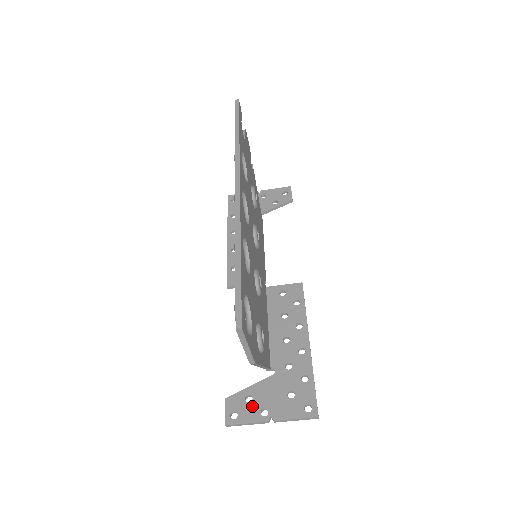
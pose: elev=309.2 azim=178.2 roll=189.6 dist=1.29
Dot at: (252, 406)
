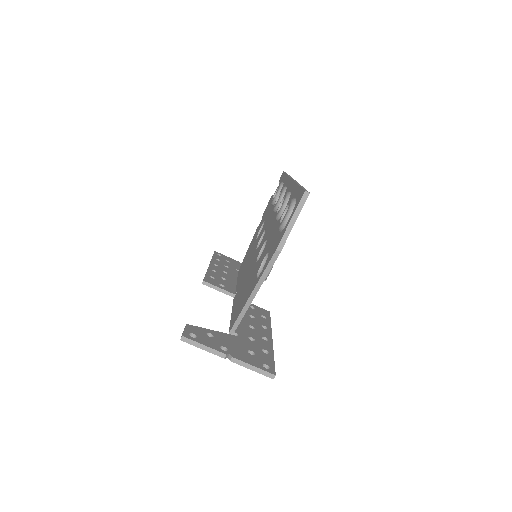
Dot at: (212, 340)
